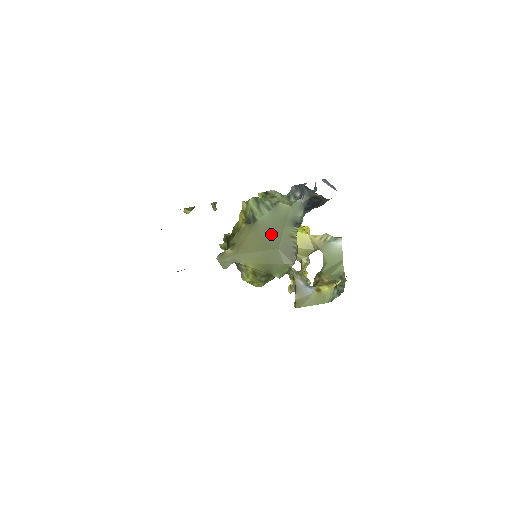
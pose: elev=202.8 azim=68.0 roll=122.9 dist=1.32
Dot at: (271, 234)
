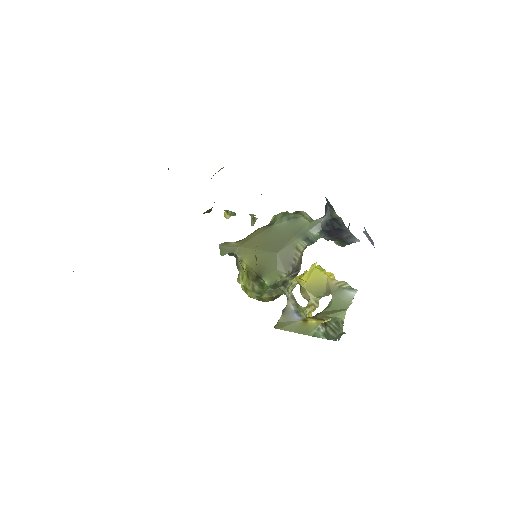
Dot at: (278, 239)
